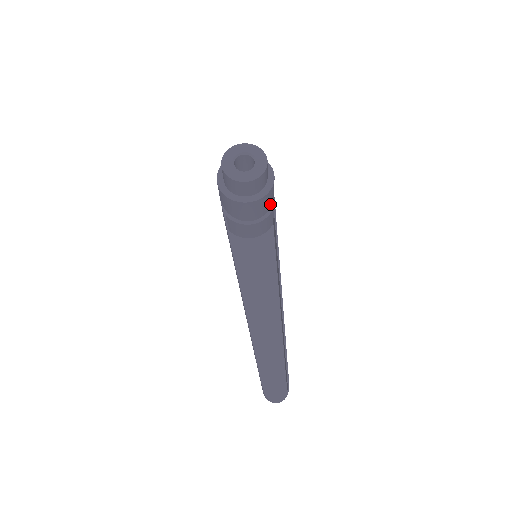
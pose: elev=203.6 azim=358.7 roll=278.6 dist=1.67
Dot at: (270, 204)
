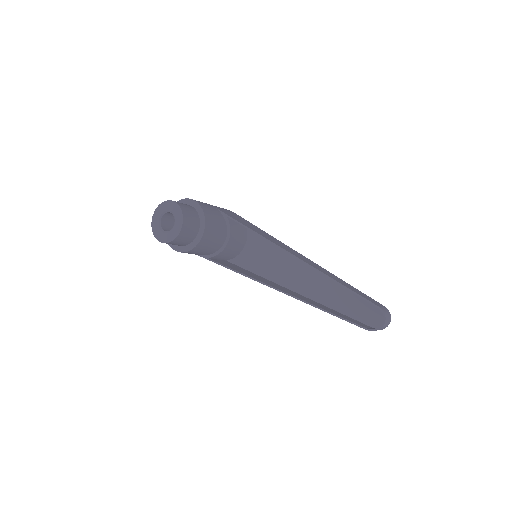
Dot at: (220, 218)
